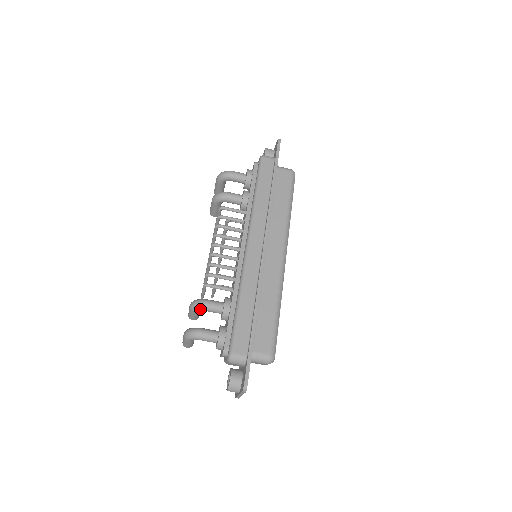
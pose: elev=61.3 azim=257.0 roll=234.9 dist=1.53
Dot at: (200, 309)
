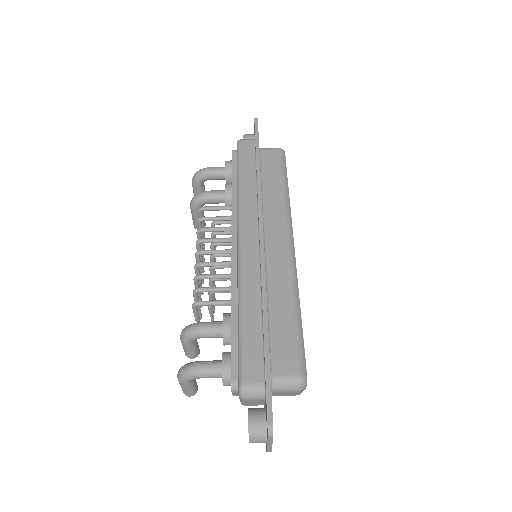
Dot at: (193, 337)
